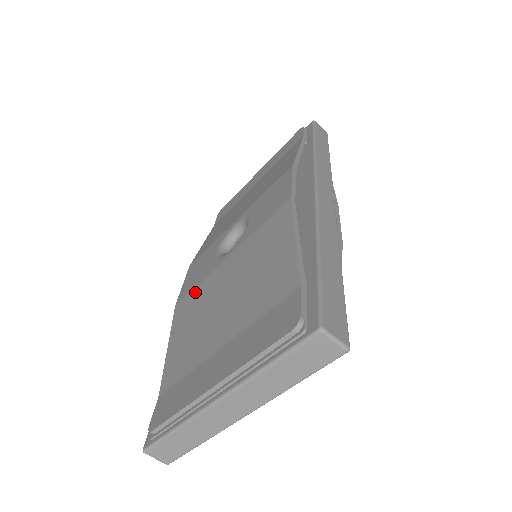
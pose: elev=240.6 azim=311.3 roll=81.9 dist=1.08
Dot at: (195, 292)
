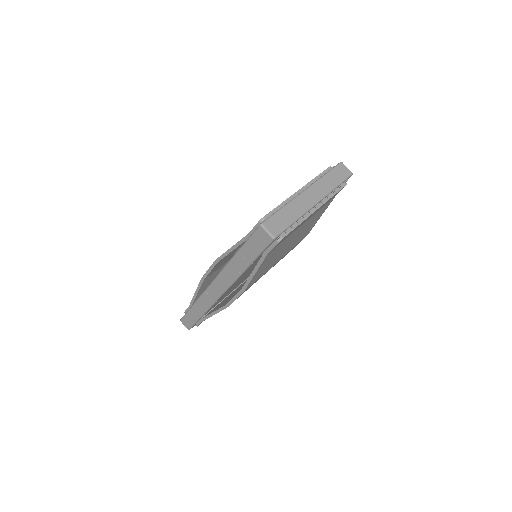
Dot at: occluded
